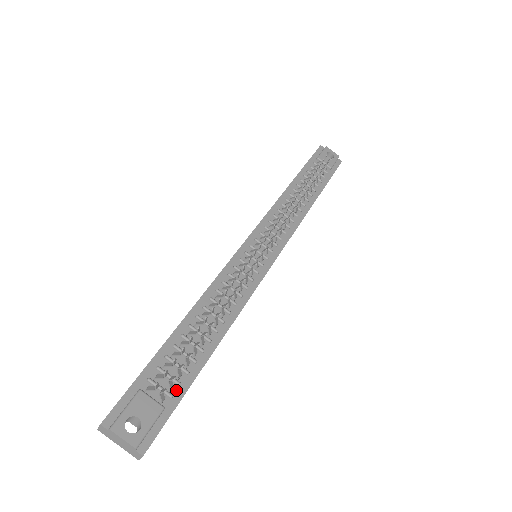
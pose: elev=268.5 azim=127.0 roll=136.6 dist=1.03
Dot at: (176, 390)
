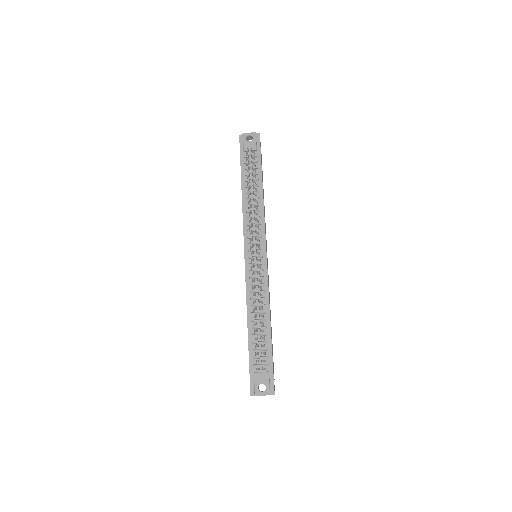
Dot at: (268, 360)
